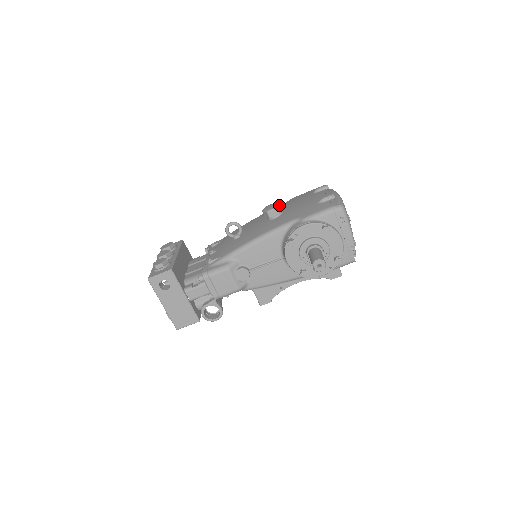
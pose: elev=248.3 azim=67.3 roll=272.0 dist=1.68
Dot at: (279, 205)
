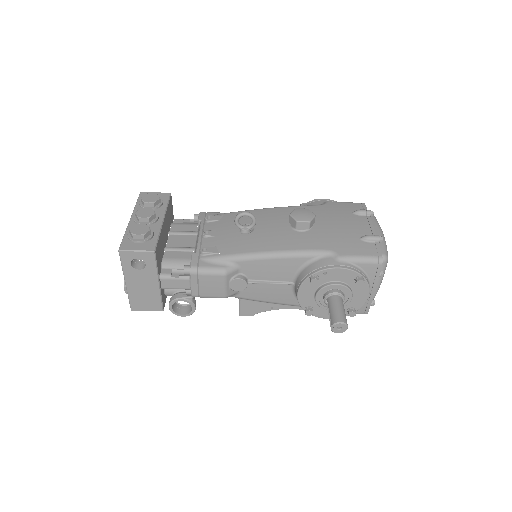
Dot at: (313, 218)
